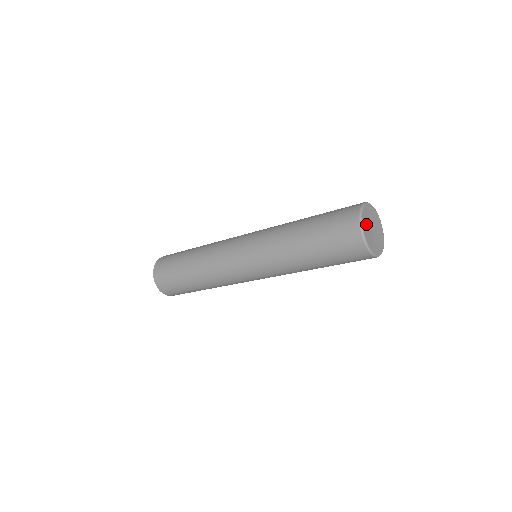
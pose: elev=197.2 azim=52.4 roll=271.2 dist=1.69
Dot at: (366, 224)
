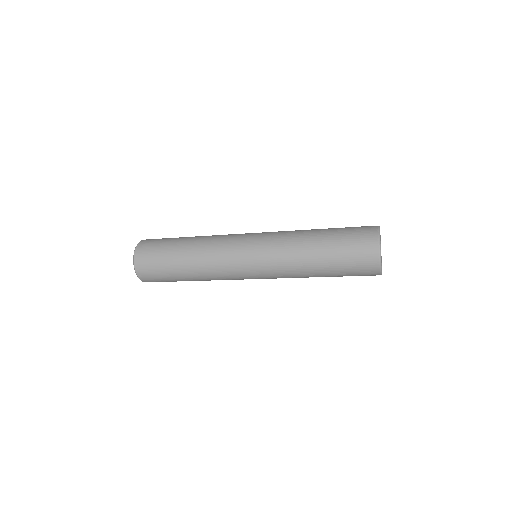
Dot at: occluded
